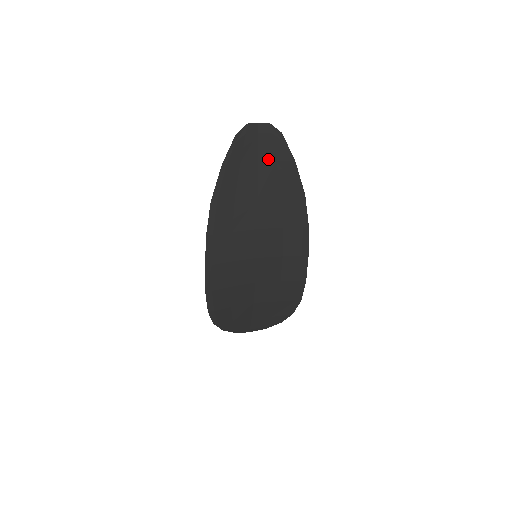
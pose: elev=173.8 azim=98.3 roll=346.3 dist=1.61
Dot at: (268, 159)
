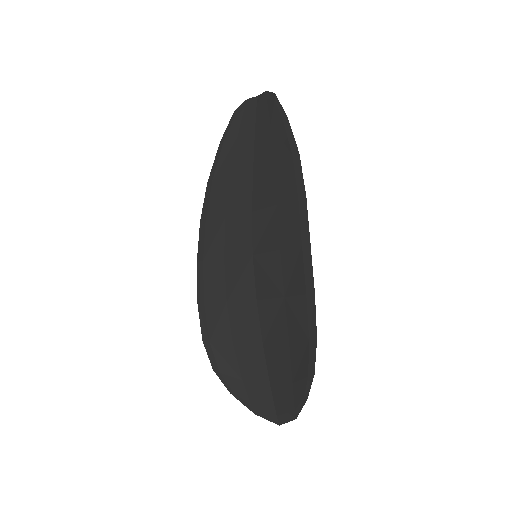
Dot at: (264, 126)
